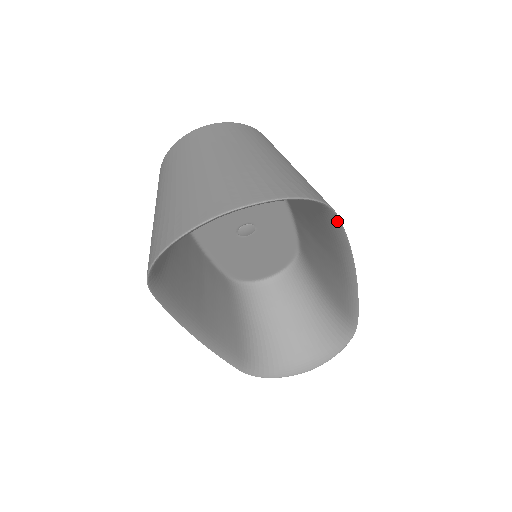
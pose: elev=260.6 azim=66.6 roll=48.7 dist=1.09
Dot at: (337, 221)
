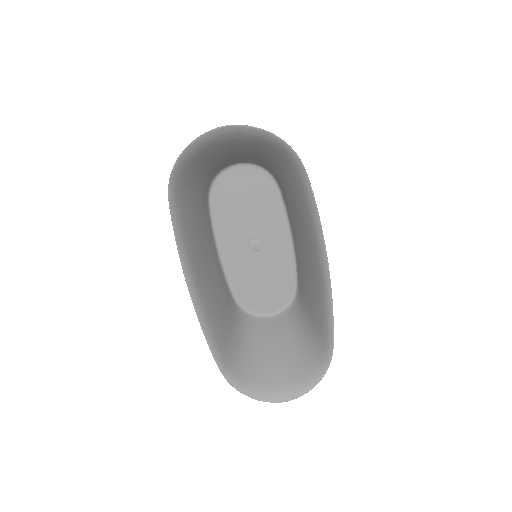
Dot at: (308, 185)
